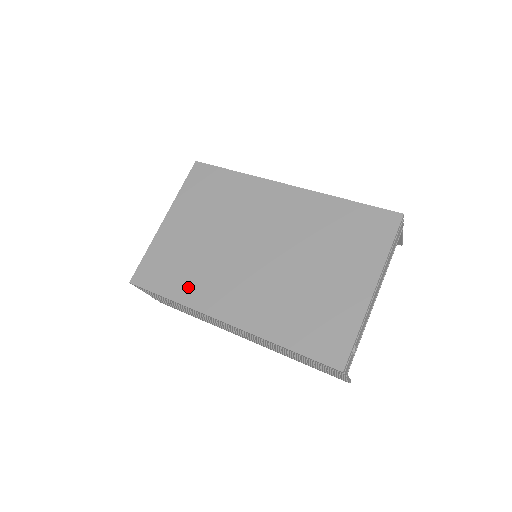
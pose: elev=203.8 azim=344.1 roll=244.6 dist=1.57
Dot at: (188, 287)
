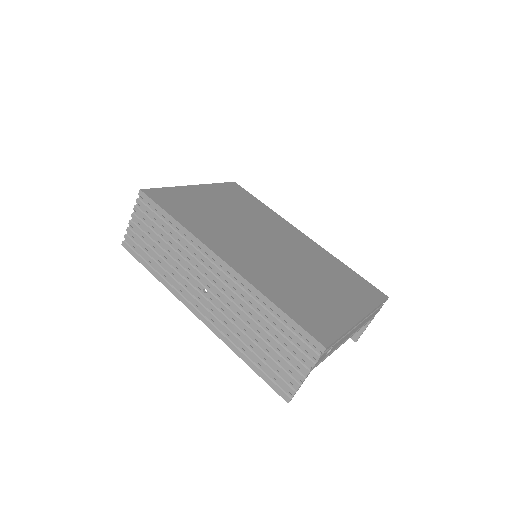
Dot at: (198, 224)
